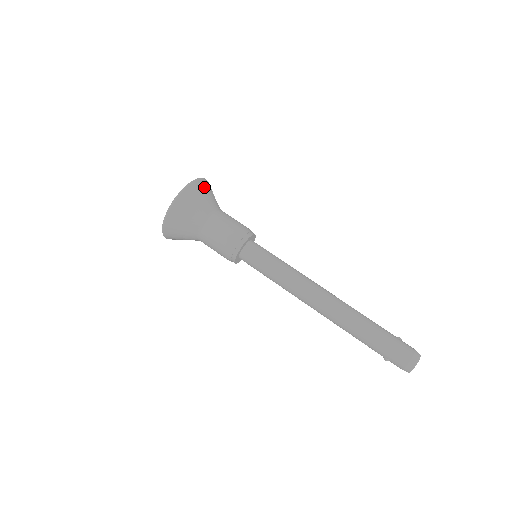
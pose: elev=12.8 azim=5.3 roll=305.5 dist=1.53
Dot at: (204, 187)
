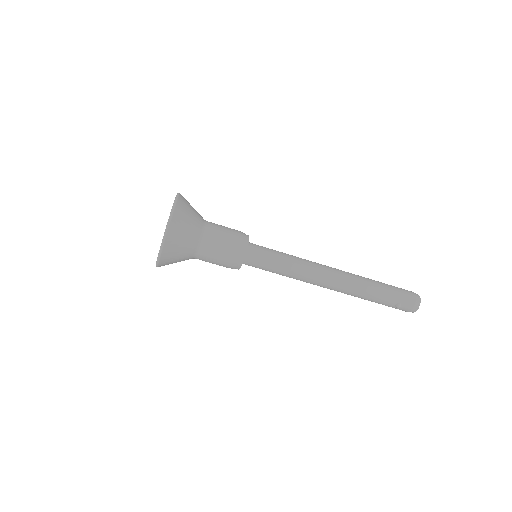
Dot at: occluded
